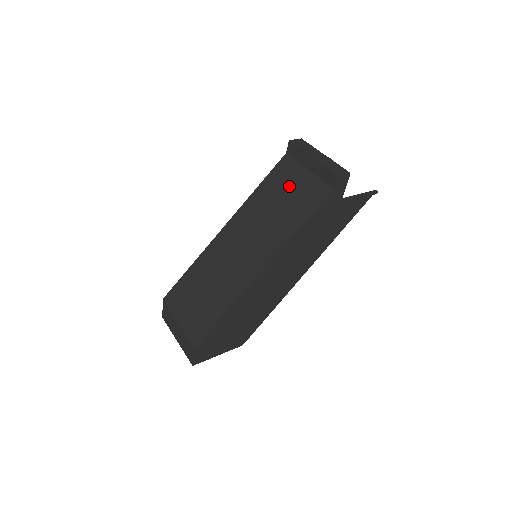
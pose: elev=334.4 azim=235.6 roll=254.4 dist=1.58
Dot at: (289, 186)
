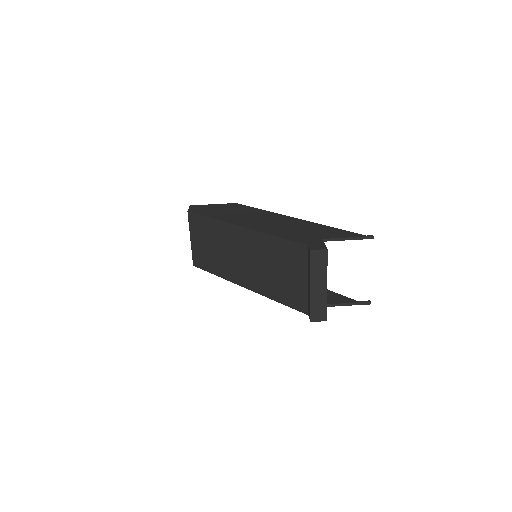
Dot at: (290, 270)
